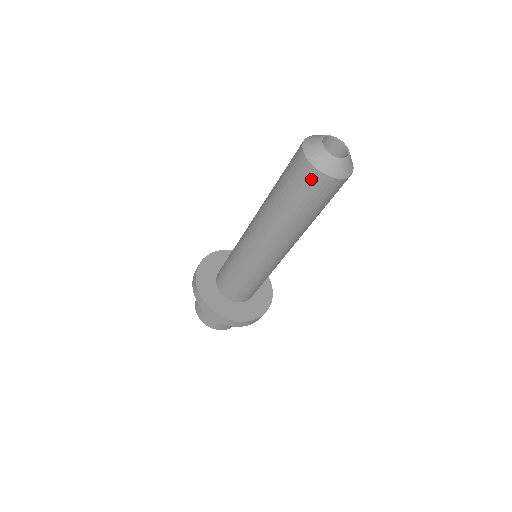
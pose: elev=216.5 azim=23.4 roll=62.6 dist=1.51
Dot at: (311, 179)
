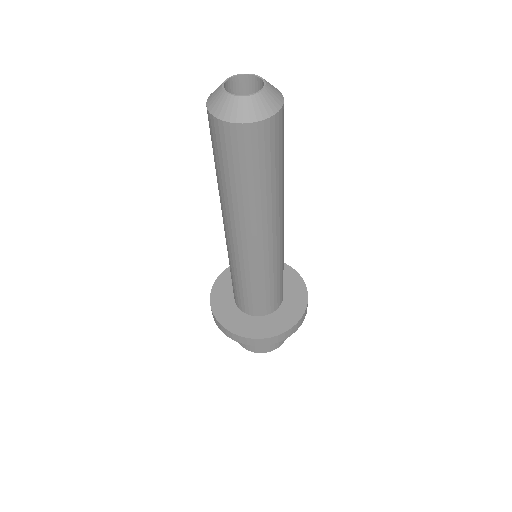
Dot at: (249, 139)
